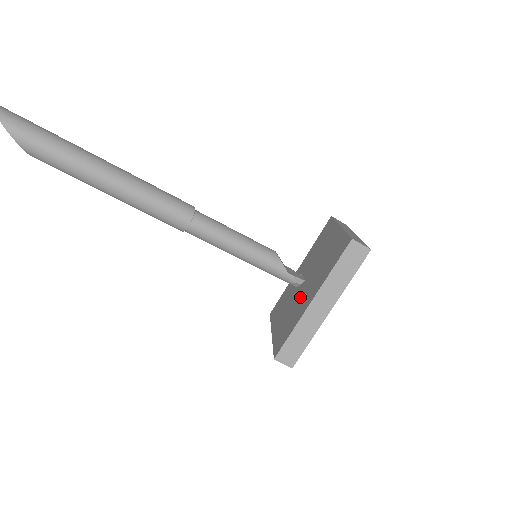
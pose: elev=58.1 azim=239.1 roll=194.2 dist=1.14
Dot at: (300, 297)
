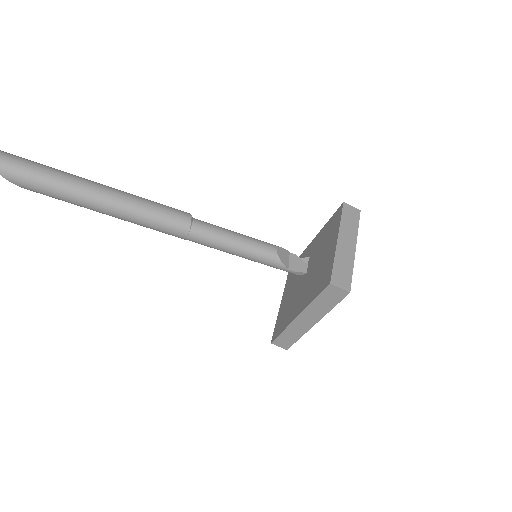
Dot at: (298, 293)
